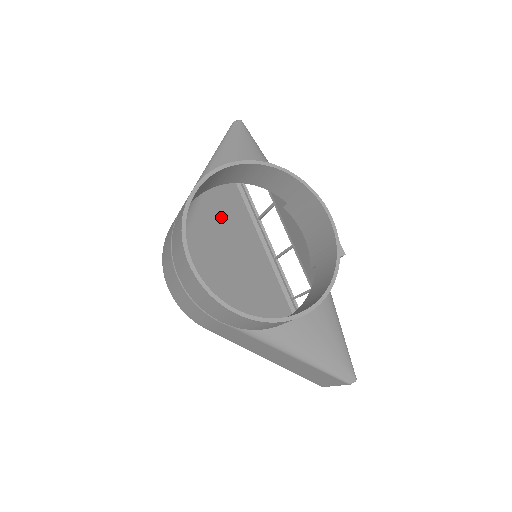
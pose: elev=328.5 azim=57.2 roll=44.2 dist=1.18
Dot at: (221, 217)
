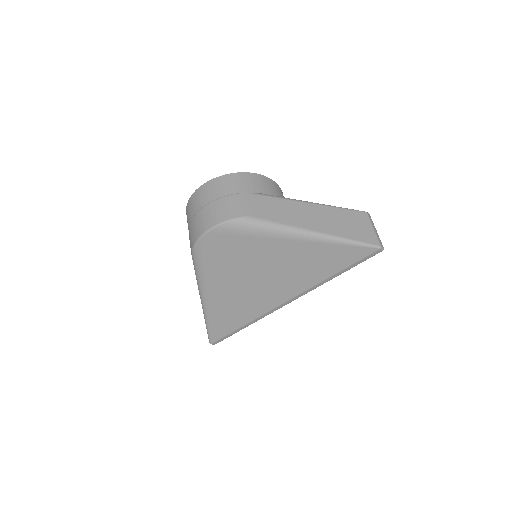
Dot at: (230, 299)
